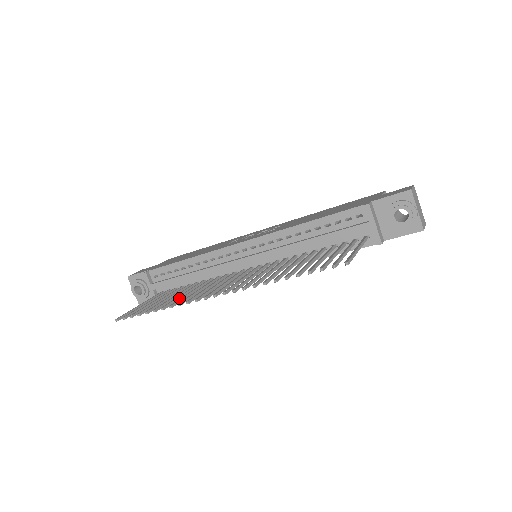
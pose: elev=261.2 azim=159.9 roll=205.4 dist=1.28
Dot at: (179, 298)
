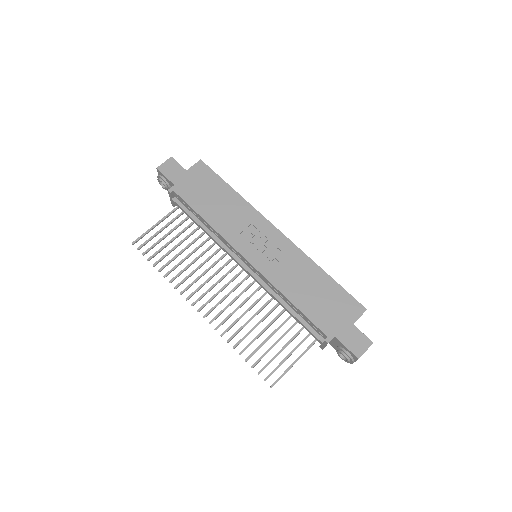
Dot at: occluded
